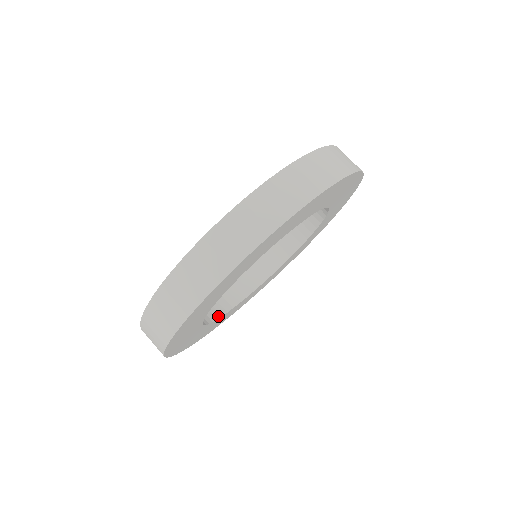
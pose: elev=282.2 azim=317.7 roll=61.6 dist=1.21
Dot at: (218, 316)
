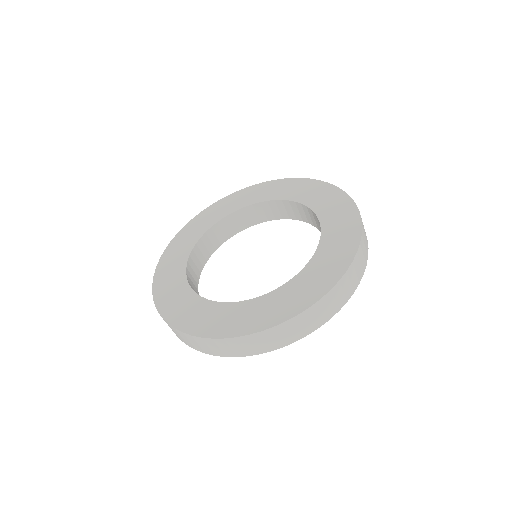
Dot at: (213, 252)
